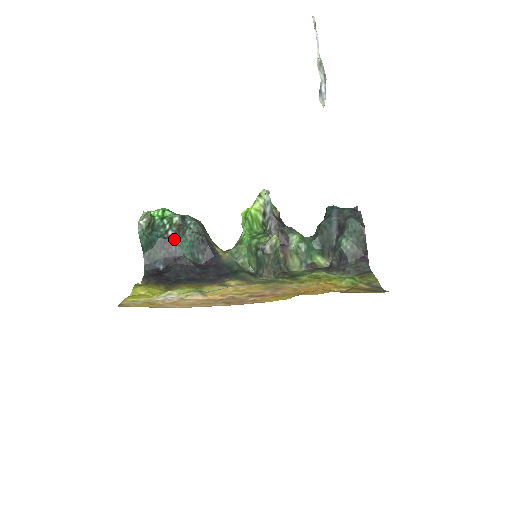
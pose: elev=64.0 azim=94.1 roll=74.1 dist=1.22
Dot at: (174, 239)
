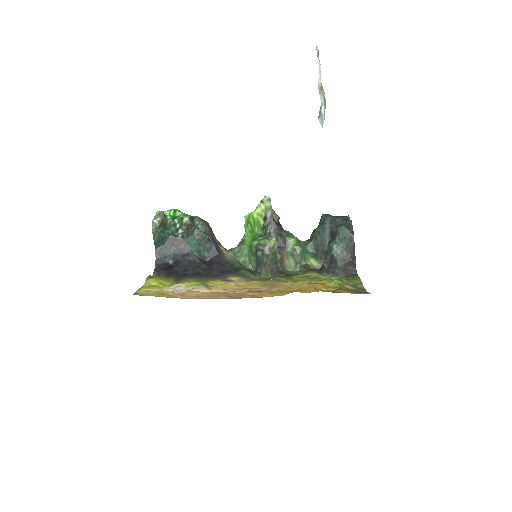
Dot at: (183, 237)
